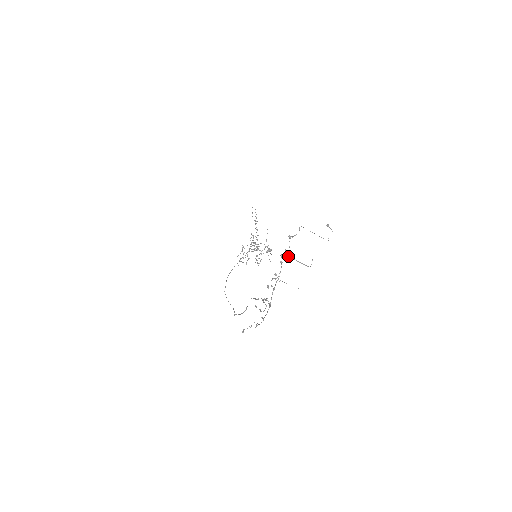
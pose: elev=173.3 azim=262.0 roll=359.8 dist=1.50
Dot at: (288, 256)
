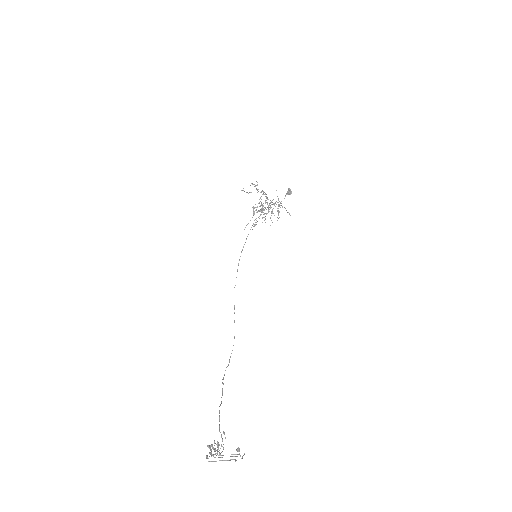
Dot at: occluded
